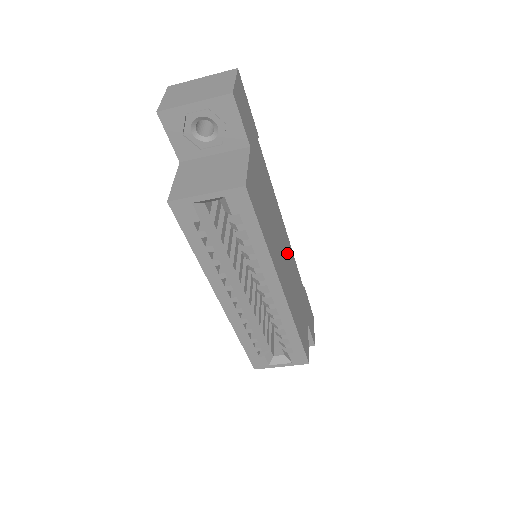
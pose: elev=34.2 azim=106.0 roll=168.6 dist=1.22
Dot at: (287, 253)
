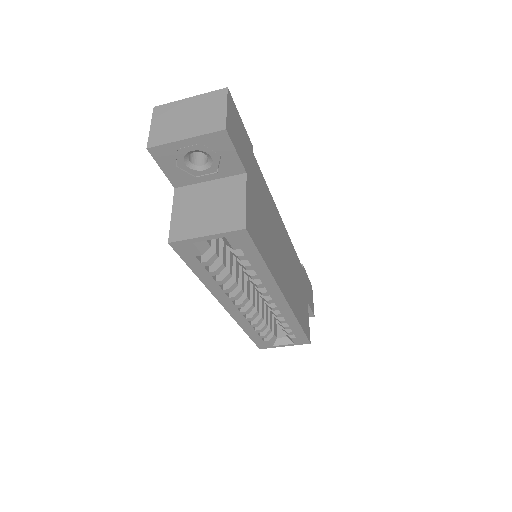
Dot at: (286, 249)
